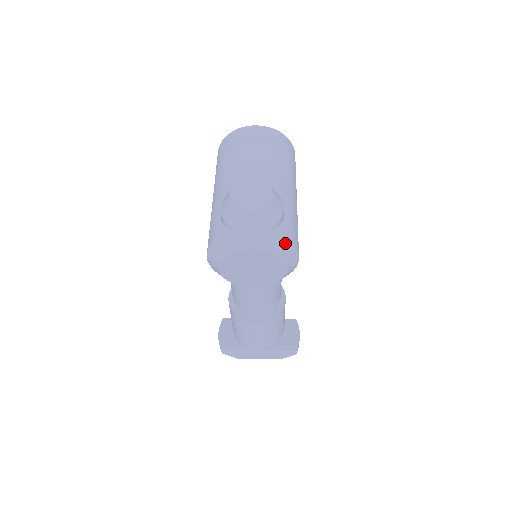
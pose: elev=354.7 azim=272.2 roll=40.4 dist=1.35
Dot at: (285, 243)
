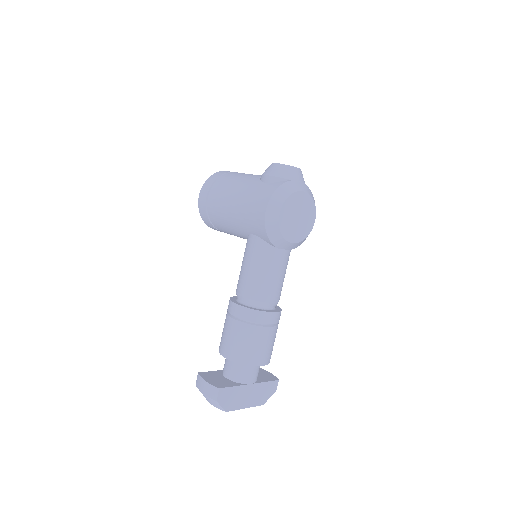
Dot at: (313, 198)
